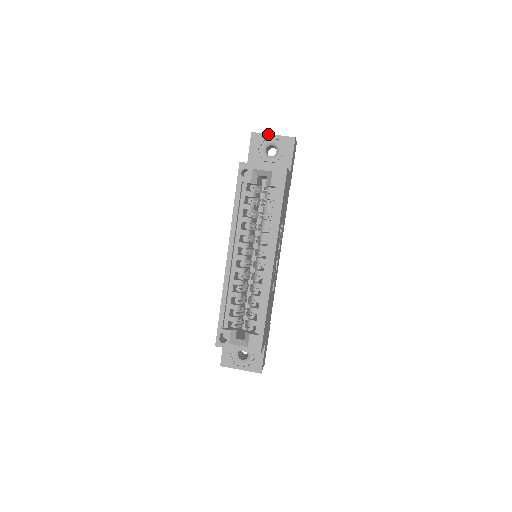
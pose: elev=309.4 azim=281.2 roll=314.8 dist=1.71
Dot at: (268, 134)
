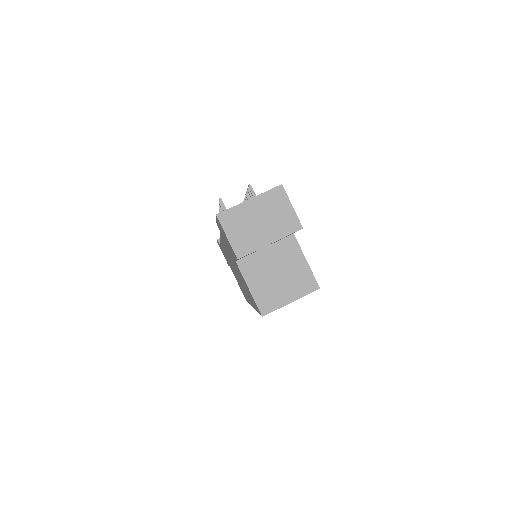
Dot at: occluded
